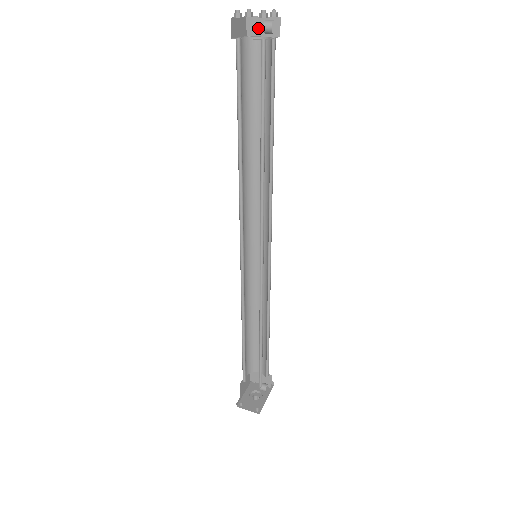
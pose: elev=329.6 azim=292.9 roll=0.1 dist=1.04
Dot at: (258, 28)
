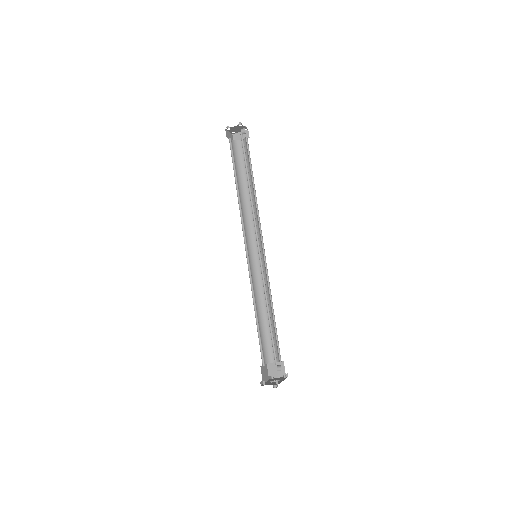
Dot at: (239, 137)
